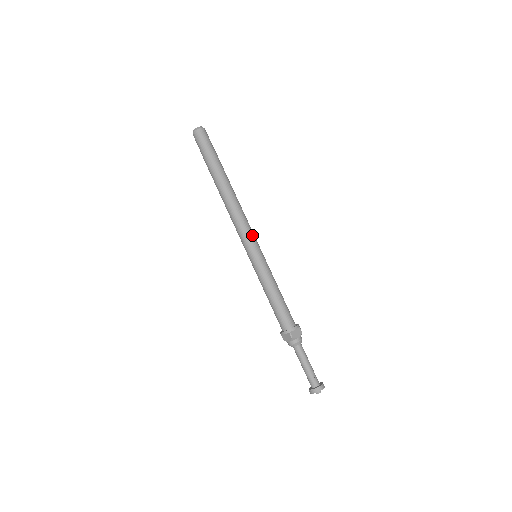
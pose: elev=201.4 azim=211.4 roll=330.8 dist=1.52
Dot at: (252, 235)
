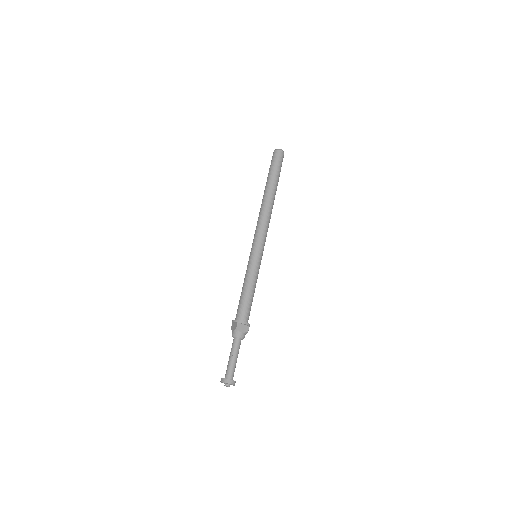
Dot at: (263, 239)
